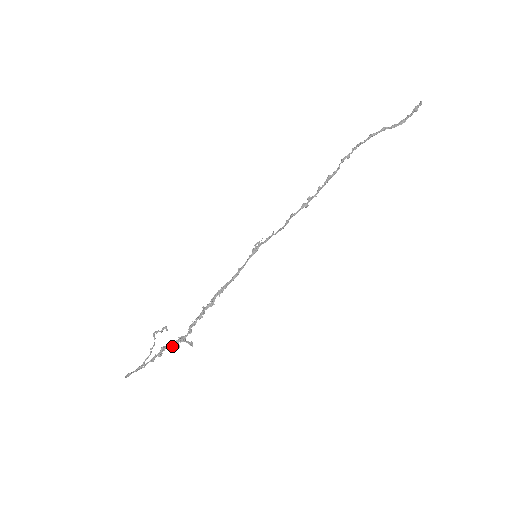
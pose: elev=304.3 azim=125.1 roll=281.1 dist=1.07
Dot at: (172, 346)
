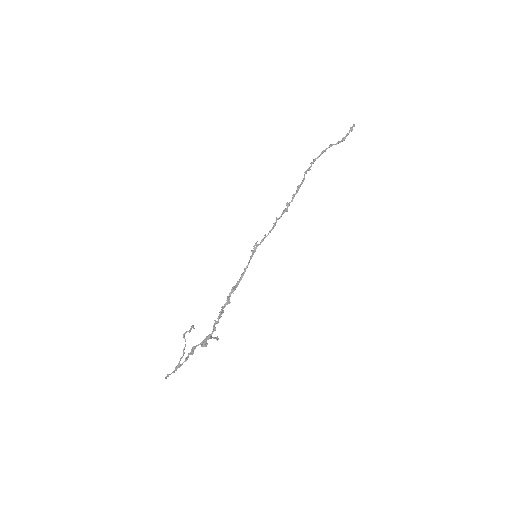
Dot at: (201, 344)
